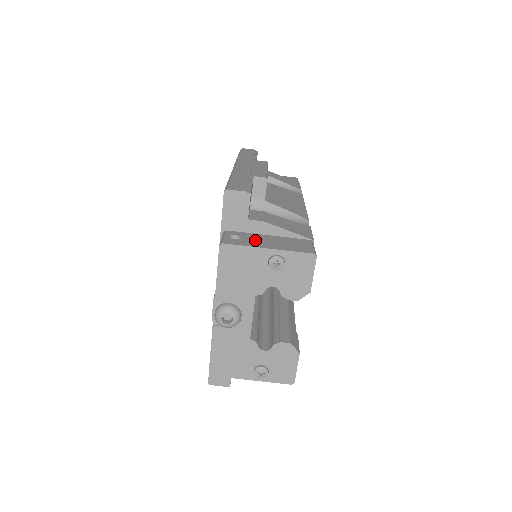
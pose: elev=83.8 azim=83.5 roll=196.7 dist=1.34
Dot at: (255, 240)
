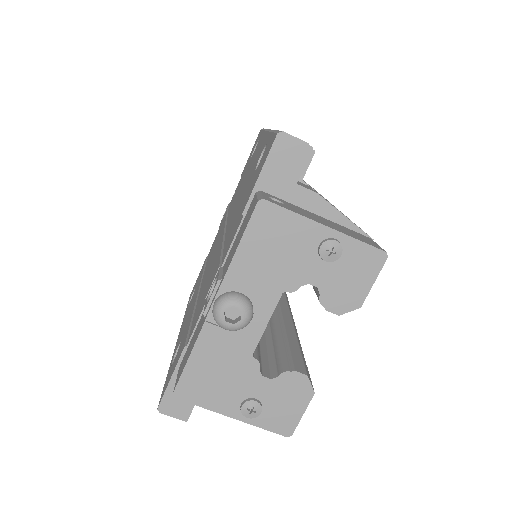
Dot at: (304, 212)
